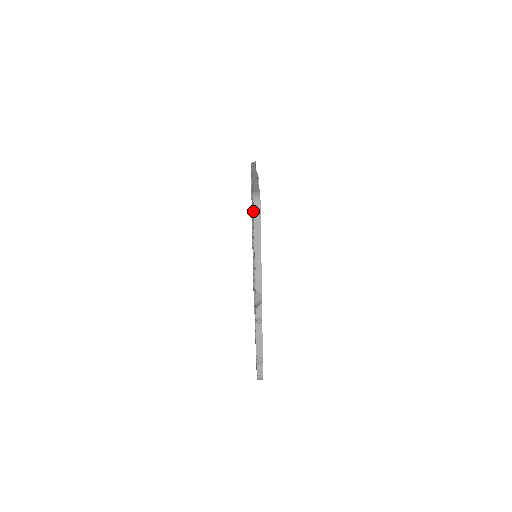
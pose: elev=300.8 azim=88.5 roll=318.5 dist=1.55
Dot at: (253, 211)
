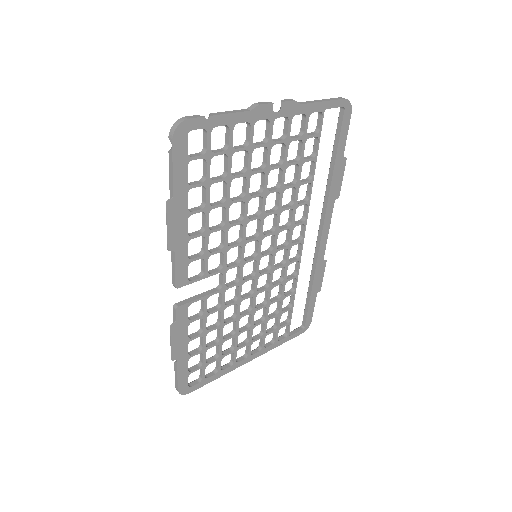
Dot at: (305, 212)
